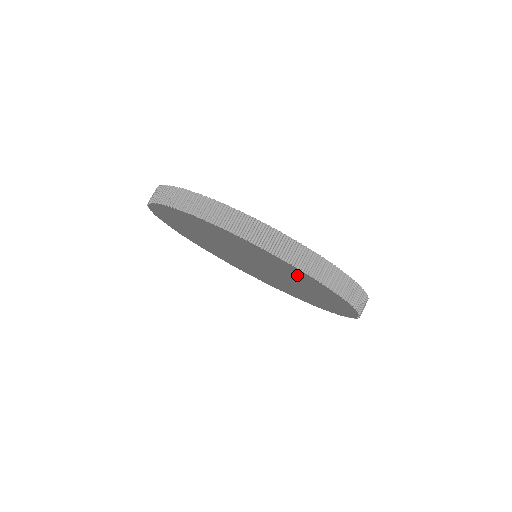
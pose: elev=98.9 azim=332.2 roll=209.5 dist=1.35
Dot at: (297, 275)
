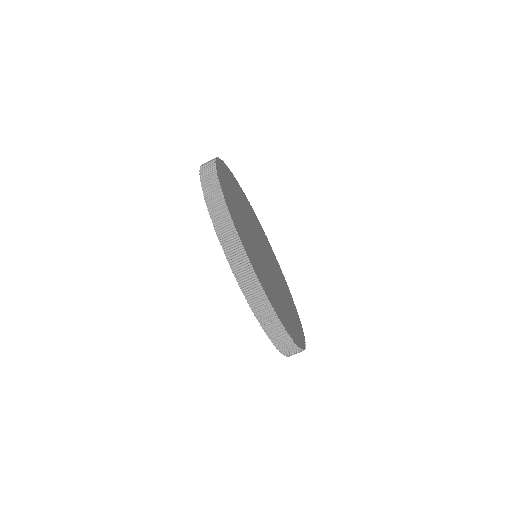
Dot at: occluded
